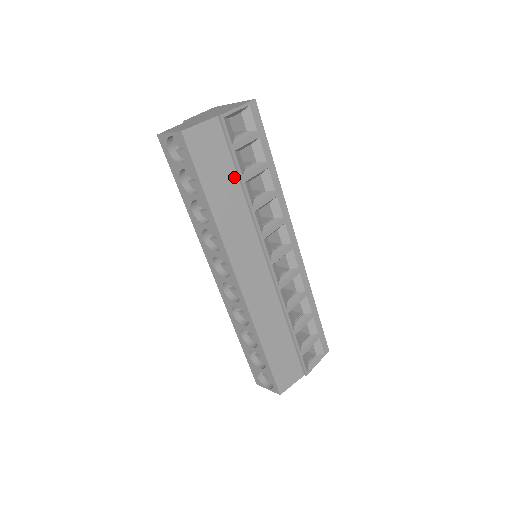
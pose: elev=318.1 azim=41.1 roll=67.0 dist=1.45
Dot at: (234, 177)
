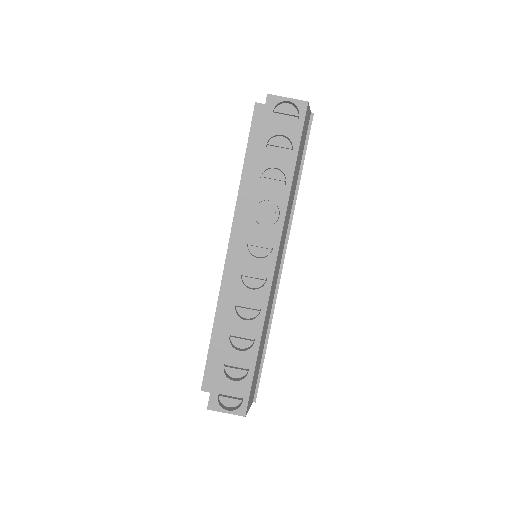
Dot at: (299, 168)
